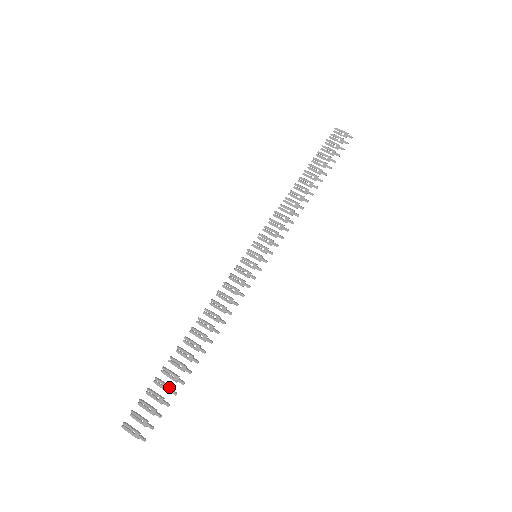
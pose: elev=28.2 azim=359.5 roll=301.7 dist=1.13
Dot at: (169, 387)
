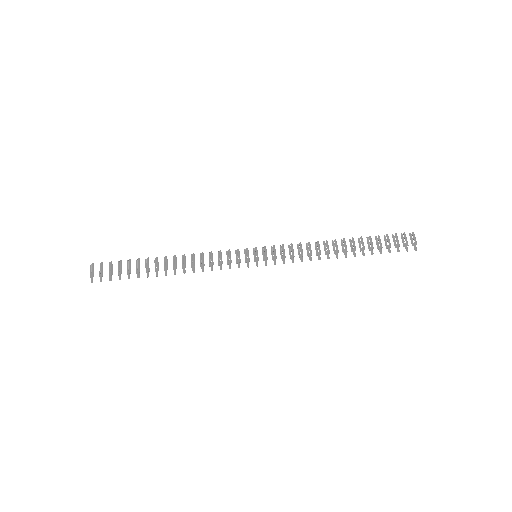
Dot at: (130, 271)
